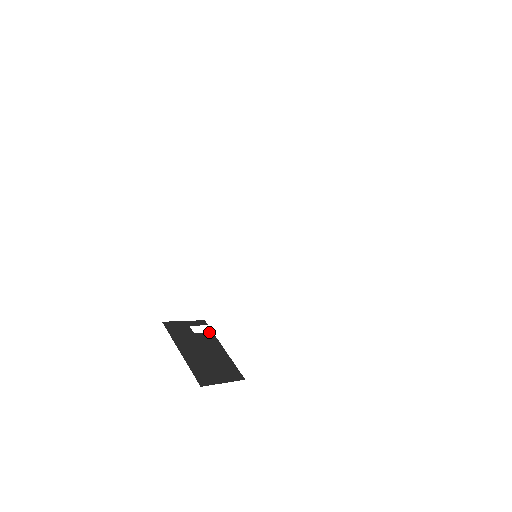
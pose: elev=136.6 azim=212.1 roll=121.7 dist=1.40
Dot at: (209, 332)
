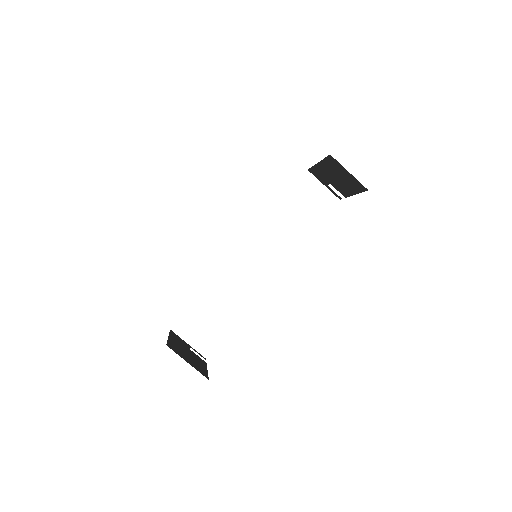
Dot at: (203, 360)
